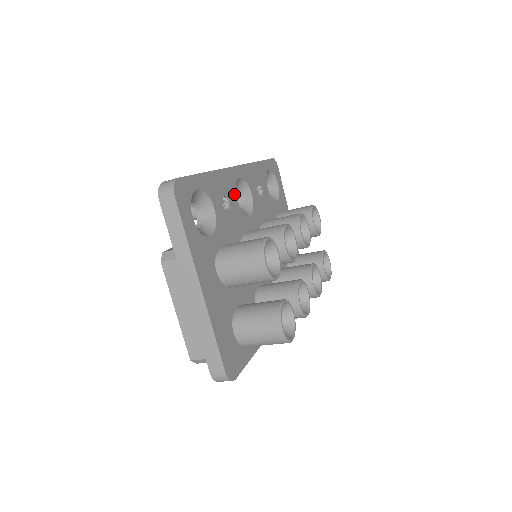
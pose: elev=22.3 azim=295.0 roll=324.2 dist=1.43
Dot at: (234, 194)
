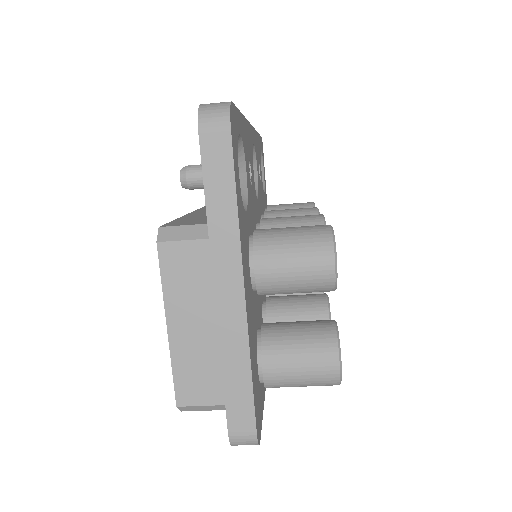
Dot at: (252, 162)
